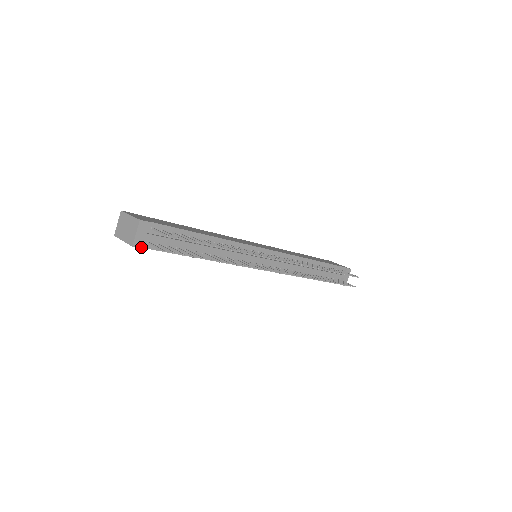
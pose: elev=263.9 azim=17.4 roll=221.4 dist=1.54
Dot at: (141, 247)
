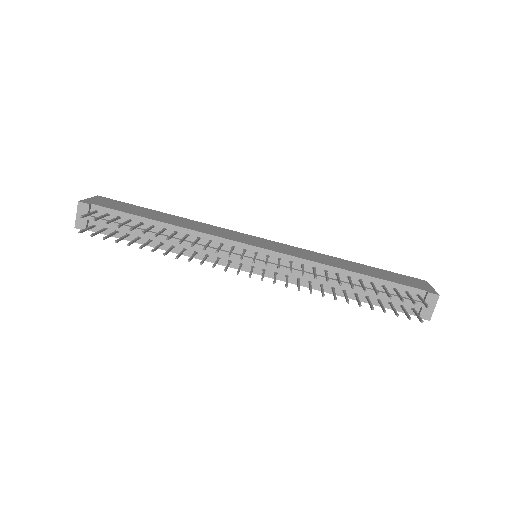
Dot at: occluded
